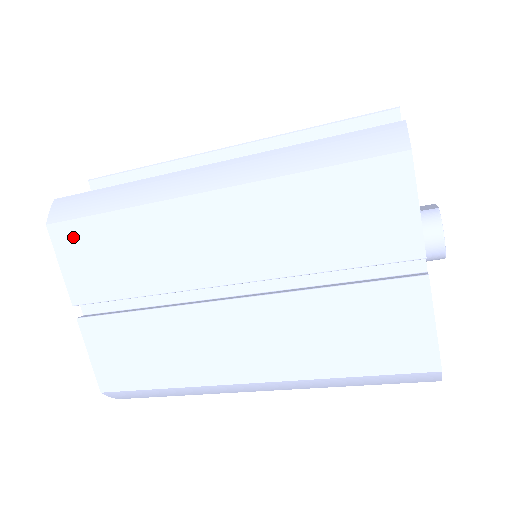
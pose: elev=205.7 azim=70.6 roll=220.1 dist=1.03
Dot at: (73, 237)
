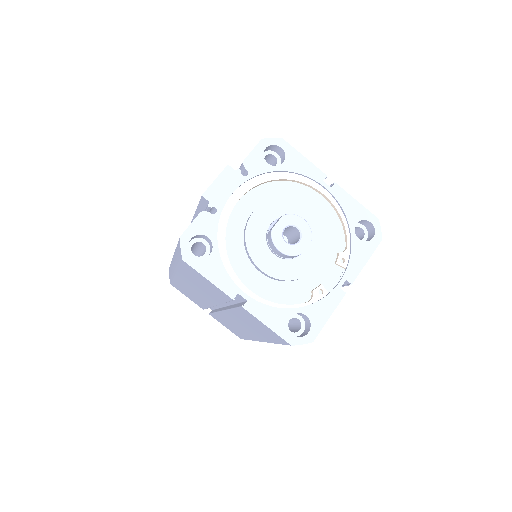
Dot at: (178, 288)
